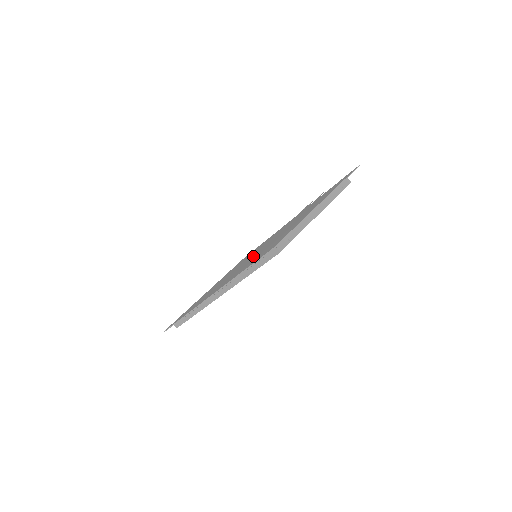
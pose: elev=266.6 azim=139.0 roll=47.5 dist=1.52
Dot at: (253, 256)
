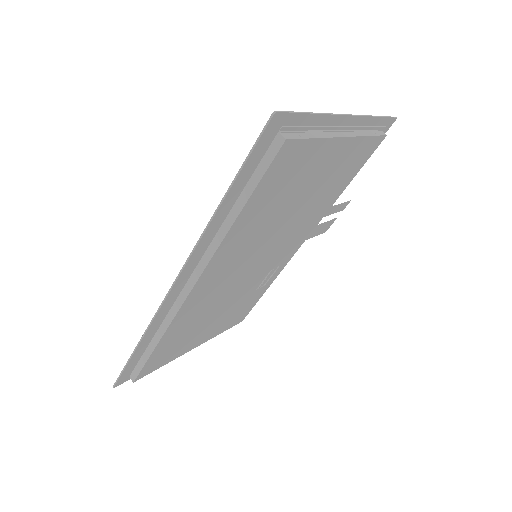
Dot at: occluded
